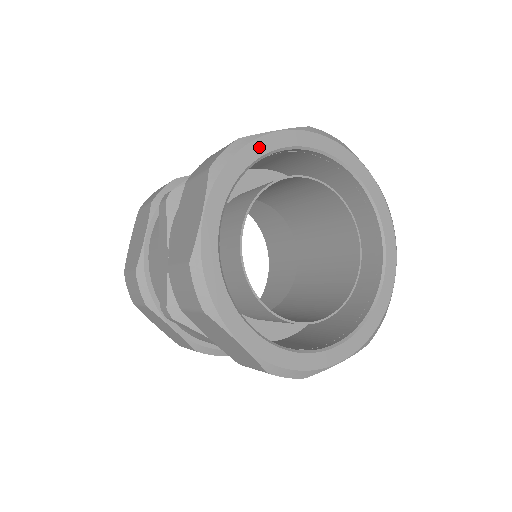
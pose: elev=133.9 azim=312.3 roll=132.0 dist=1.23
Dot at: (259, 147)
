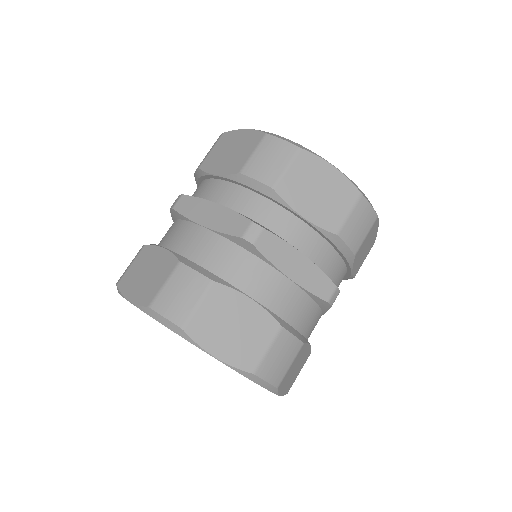
Dot at: occluded
